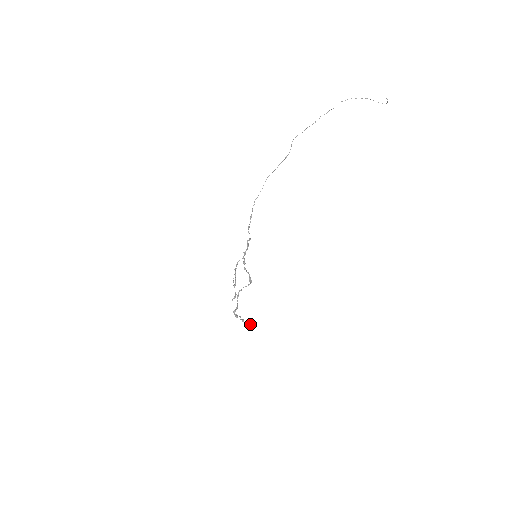
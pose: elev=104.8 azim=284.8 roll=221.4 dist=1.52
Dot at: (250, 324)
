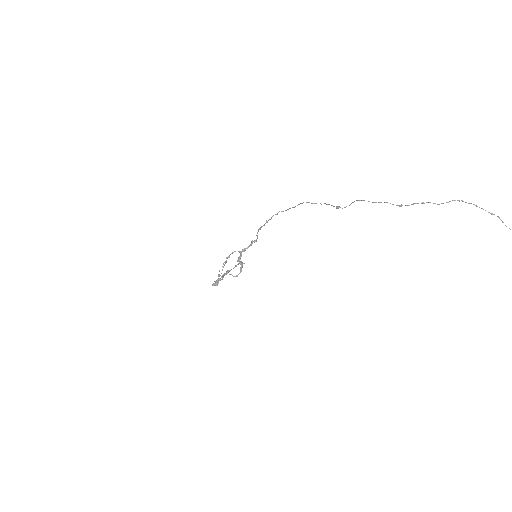
Dot at: (238, 264)
